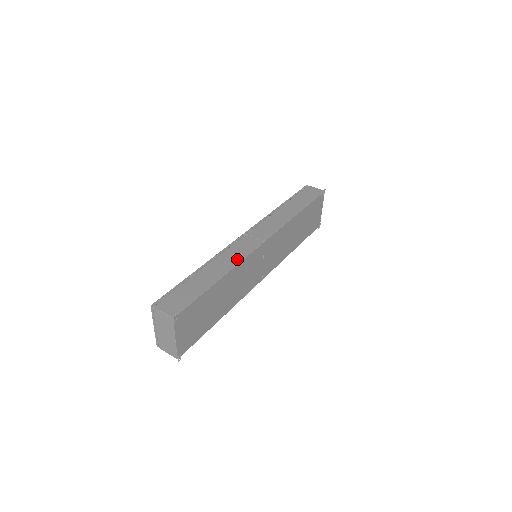
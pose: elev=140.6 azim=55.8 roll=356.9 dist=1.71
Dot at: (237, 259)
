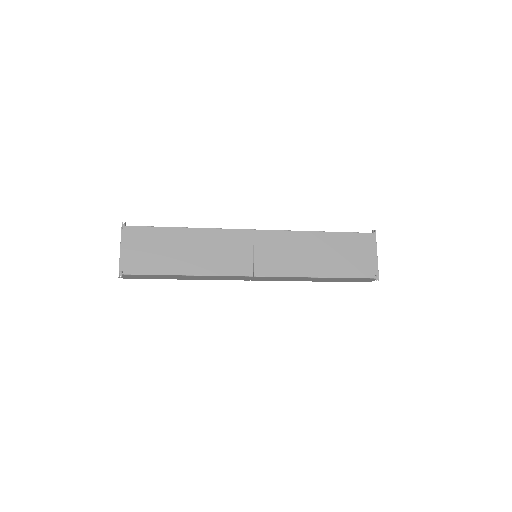
Dot at: (215, 229)
